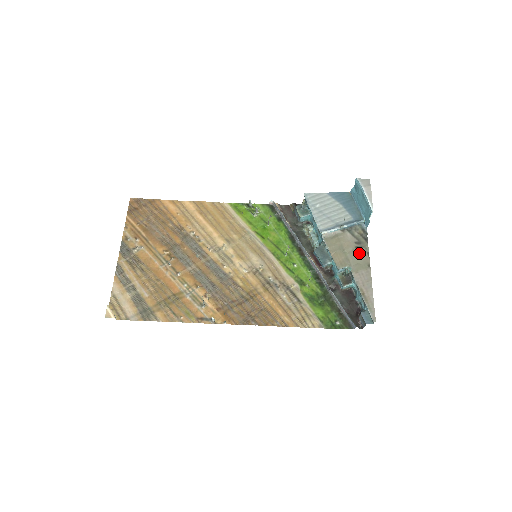
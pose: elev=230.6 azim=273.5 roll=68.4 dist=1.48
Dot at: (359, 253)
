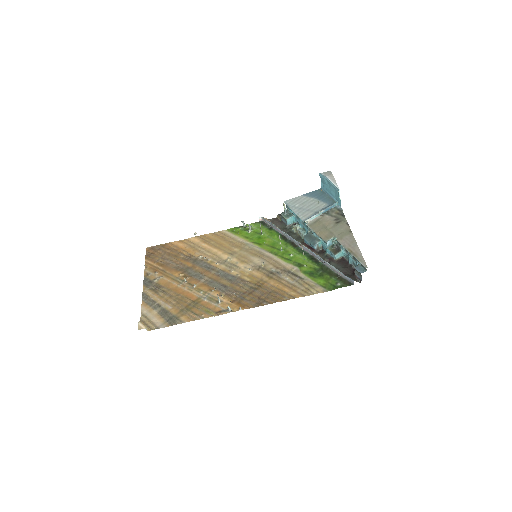
Dot at: (340, 226)
